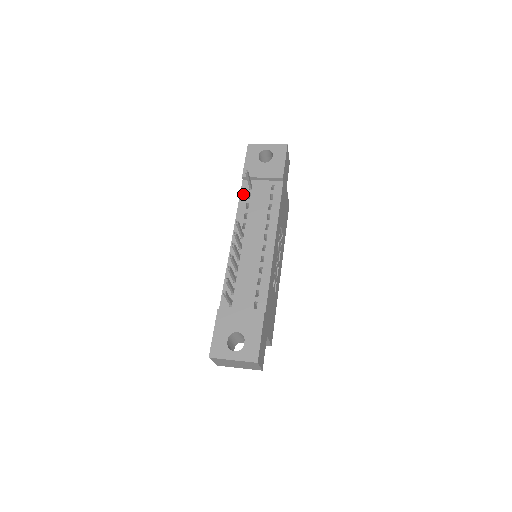
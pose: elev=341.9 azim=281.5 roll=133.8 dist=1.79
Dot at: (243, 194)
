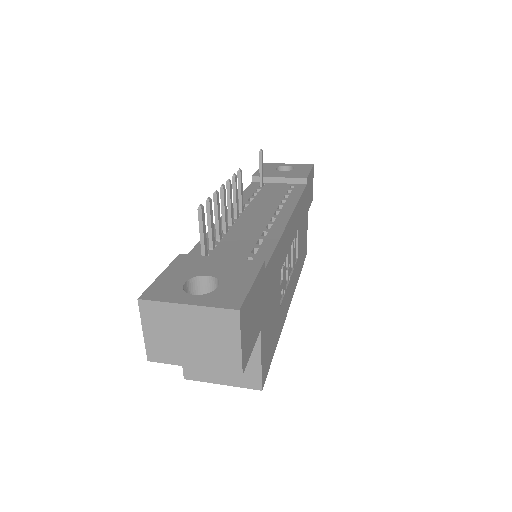
Dot at: (250, 188)
